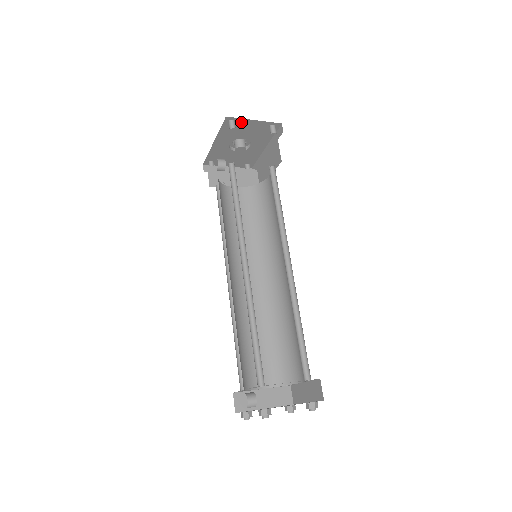
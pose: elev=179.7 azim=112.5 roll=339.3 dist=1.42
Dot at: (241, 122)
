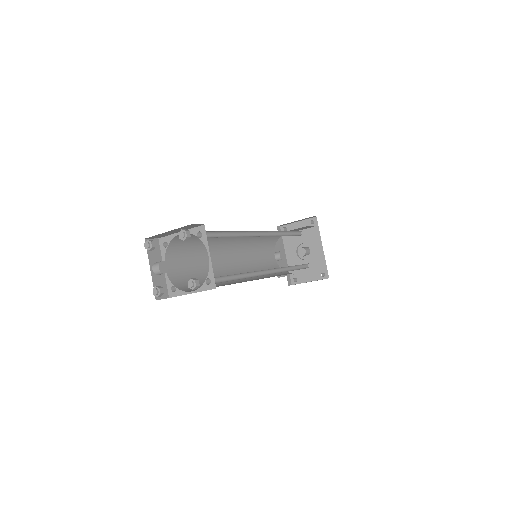
Dot at: (291, 228)
